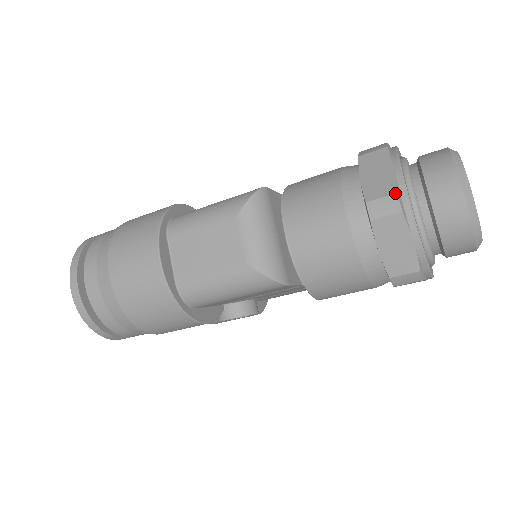
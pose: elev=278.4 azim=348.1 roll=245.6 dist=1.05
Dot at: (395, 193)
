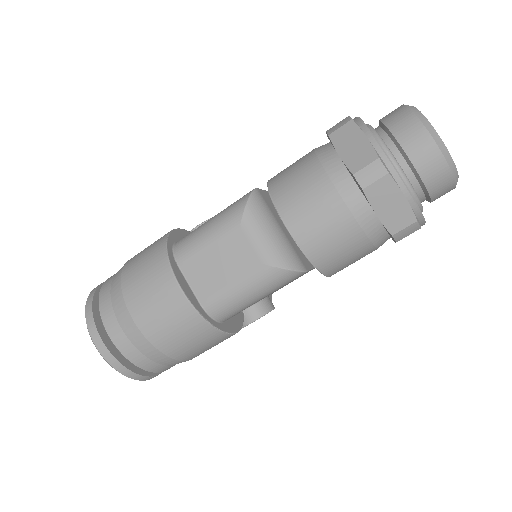
Dot at: (377, 158)
